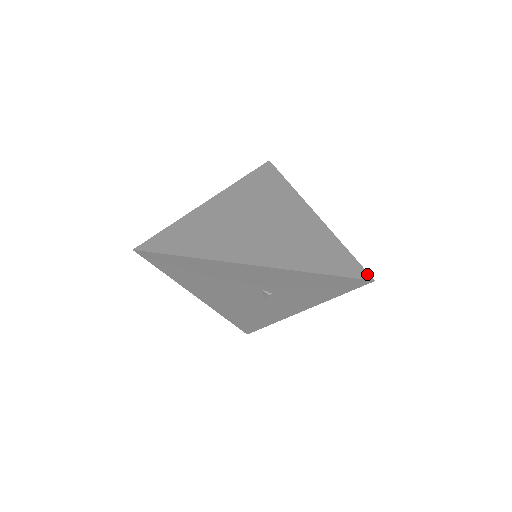
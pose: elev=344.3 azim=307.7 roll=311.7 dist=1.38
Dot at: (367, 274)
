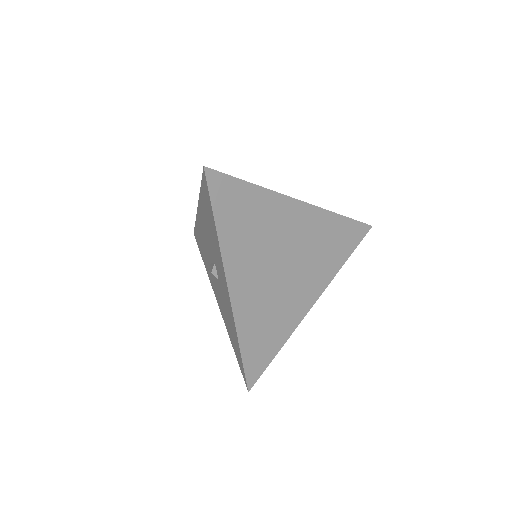
Dot at: (367, 226)
